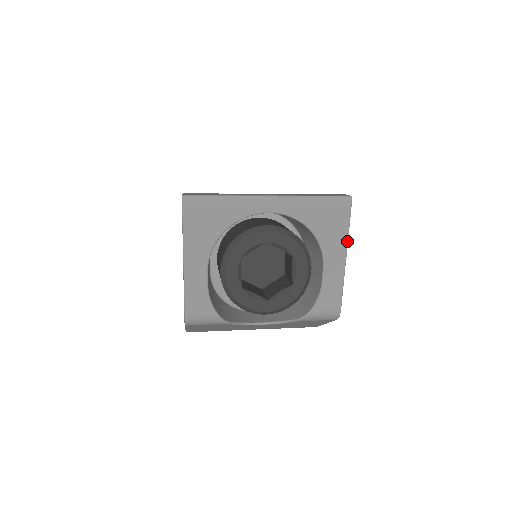
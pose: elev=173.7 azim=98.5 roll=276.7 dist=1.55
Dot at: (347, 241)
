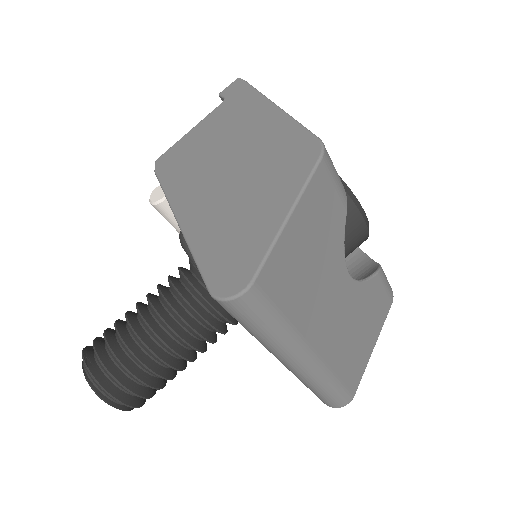
Dot at: occluded
